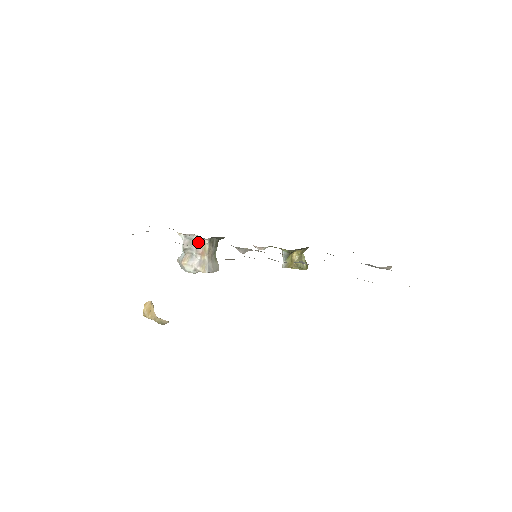
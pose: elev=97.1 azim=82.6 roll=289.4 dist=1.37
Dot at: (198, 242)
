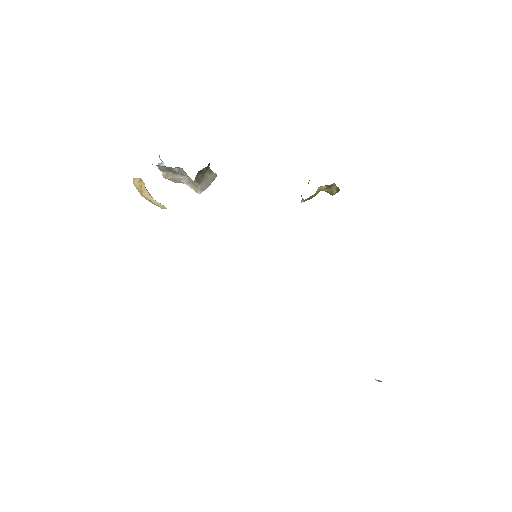
Dot at: (180, 169)
